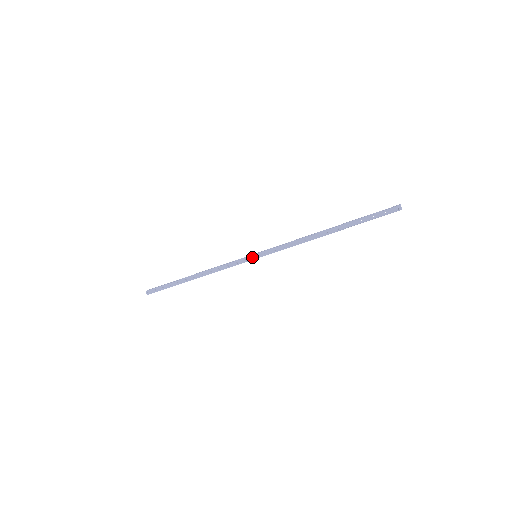
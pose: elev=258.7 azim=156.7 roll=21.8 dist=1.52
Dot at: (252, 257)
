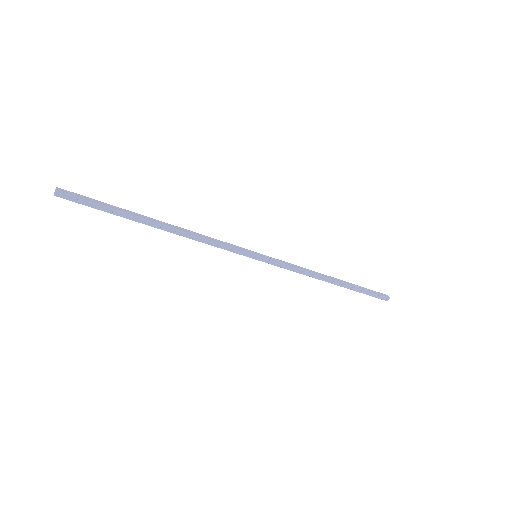
Dot at: (253, 255)
